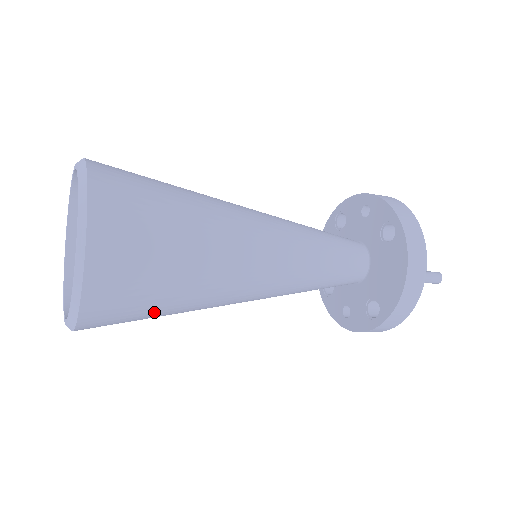
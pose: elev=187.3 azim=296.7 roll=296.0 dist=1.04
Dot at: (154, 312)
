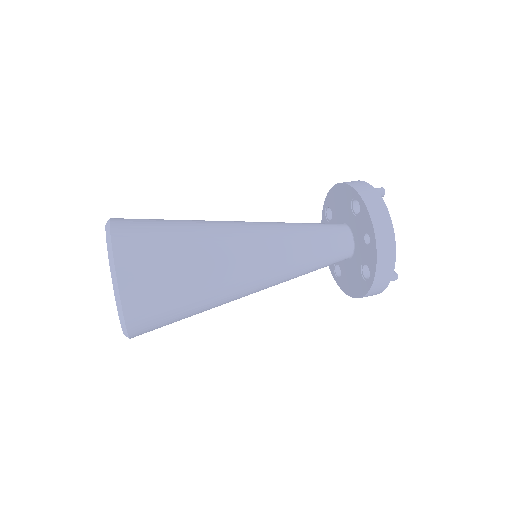
Dot at: occluded
